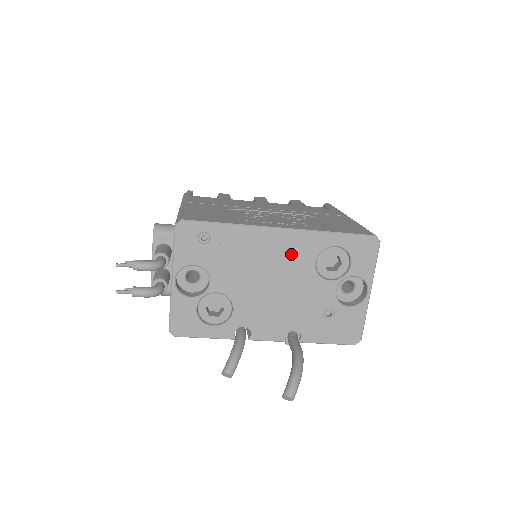
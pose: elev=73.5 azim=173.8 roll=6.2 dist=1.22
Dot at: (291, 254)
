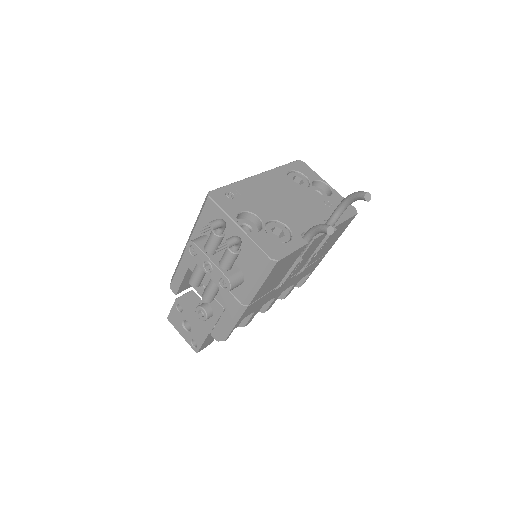
Dot at: (277, 184)
